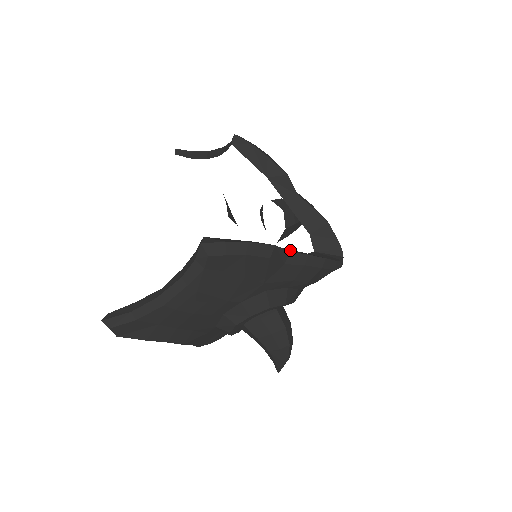
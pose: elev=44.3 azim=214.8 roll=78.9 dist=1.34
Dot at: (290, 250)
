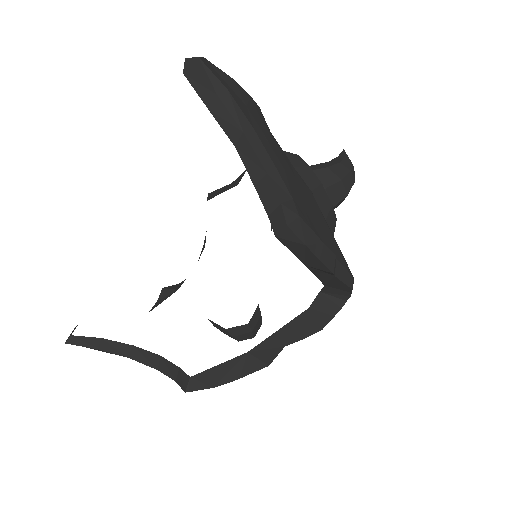
Dot at: (288, 330)
